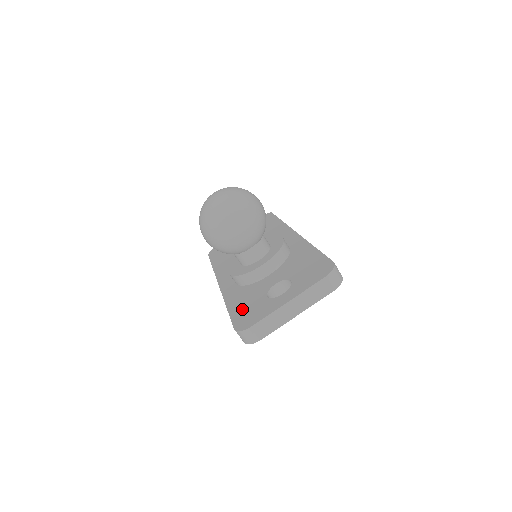
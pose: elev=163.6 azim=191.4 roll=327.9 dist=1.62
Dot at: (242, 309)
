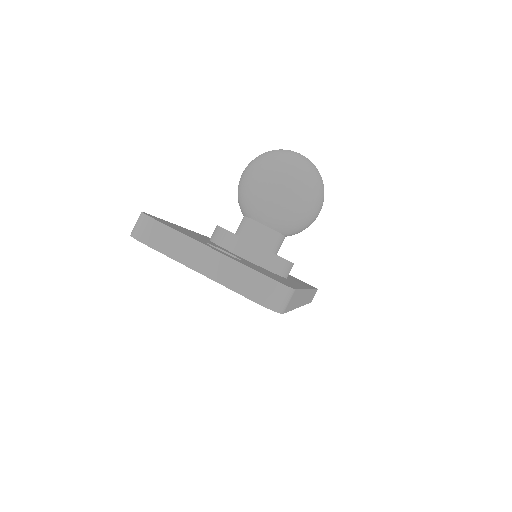
Dot at: occluded
